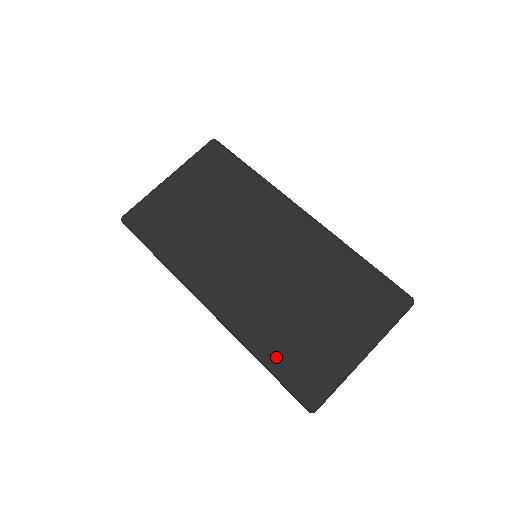
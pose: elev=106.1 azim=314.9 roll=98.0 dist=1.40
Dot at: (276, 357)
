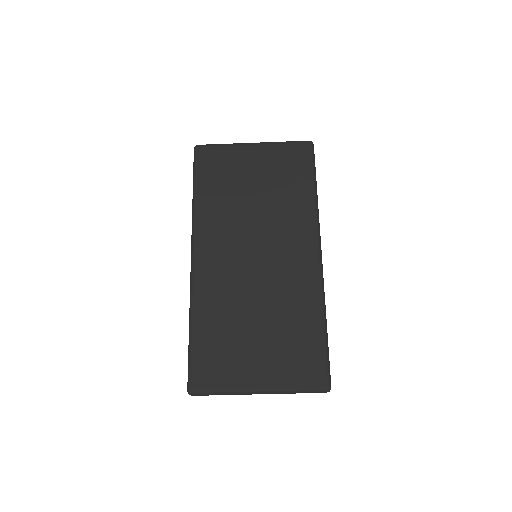
Dot at: (201, 337)
